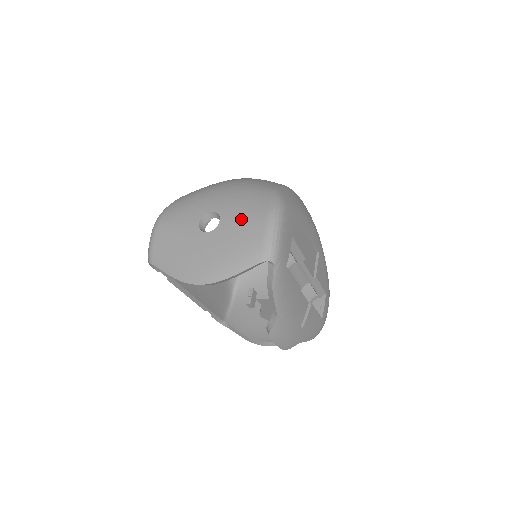
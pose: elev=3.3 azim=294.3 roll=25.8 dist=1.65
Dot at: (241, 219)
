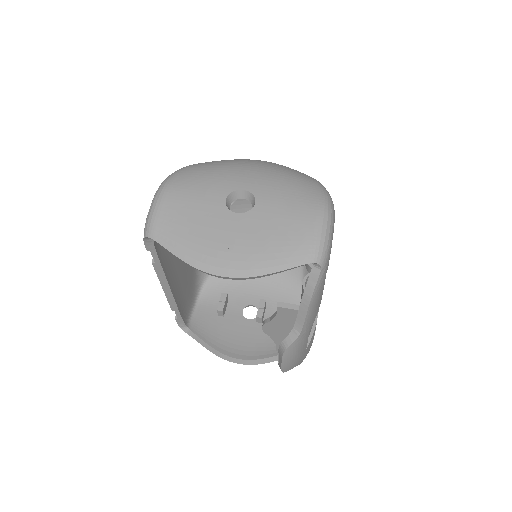
Dot at: (285, 206)
